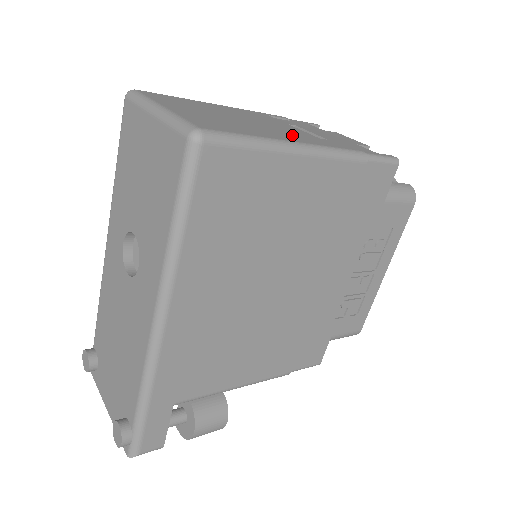
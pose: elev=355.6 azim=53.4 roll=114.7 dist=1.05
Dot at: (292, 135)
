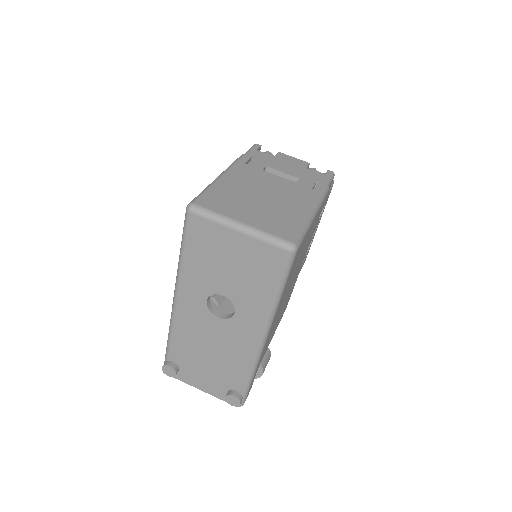
Dot at: (297, 197)
